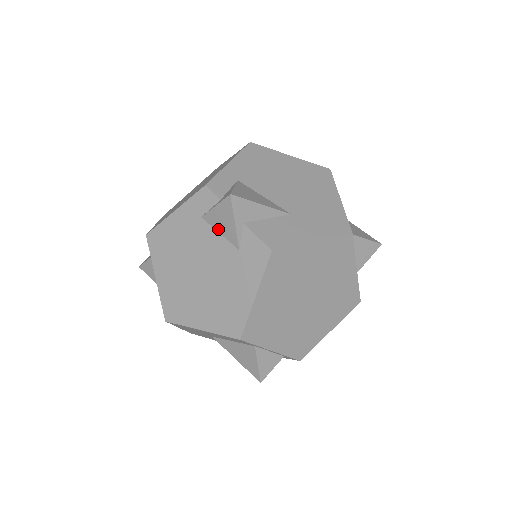
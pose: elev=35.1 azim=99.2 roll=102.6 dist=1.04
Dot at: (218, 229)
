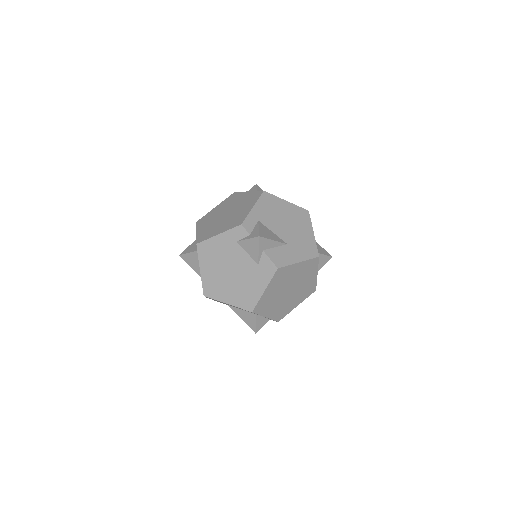
Dot at: (246, 251)
